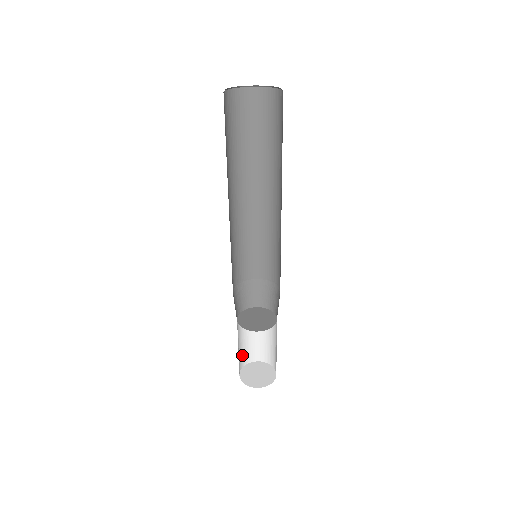
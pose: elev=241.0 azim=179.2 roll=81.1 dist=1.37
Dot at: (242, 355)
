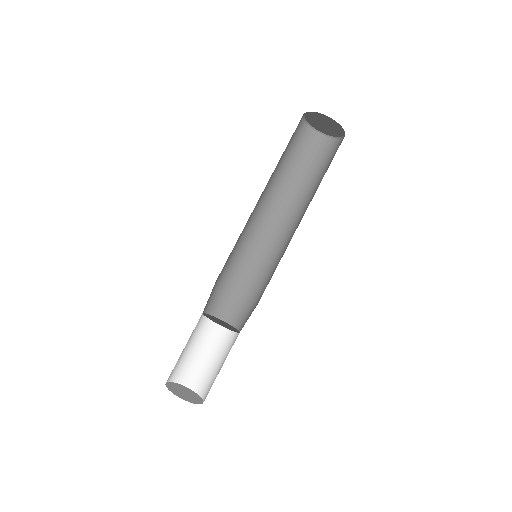
Dot at: (179, 366)
